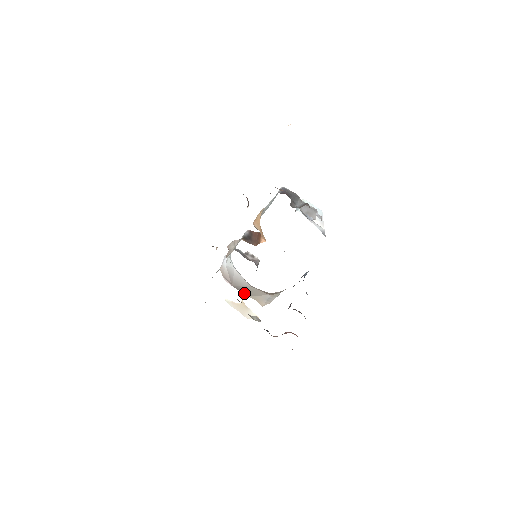
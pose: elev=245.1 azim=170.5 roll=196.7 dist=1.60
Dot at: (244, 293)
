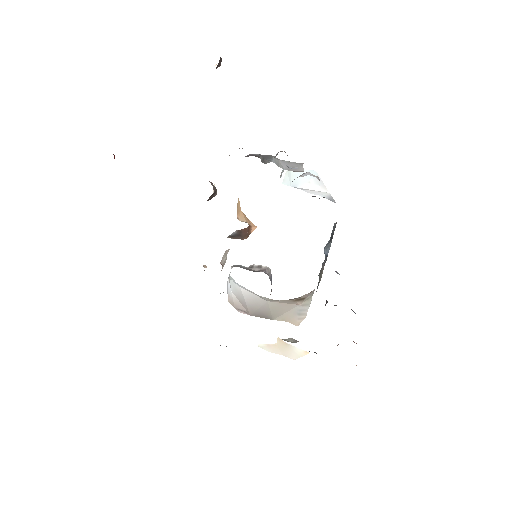
Dot at: (268, 318)
